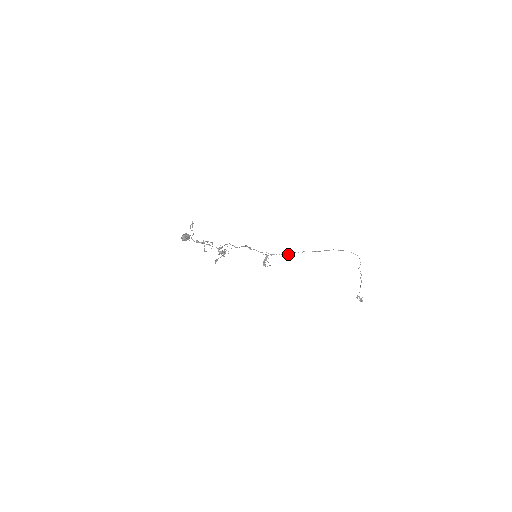
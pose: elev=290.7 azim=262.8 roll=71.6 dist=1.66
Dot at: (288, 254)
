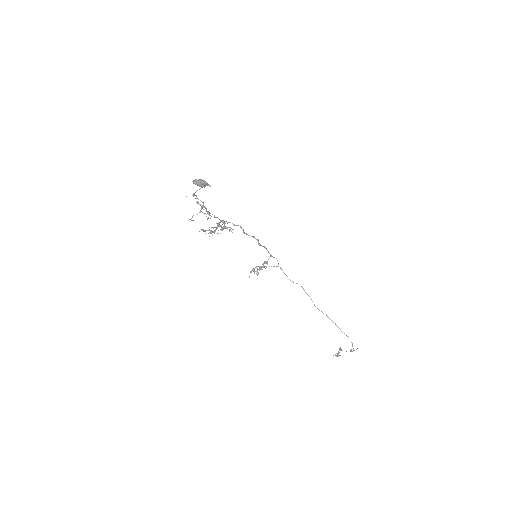
Dot at: occluded
